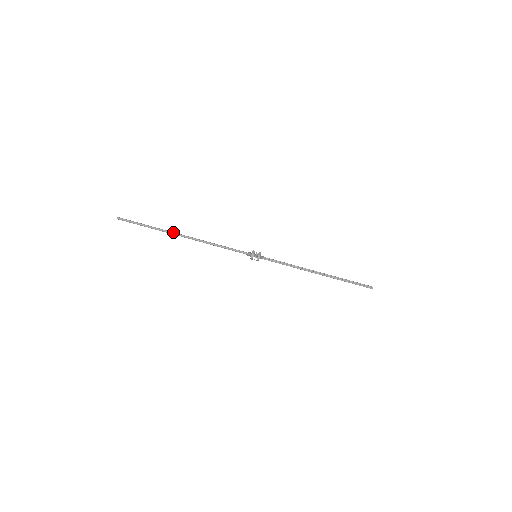
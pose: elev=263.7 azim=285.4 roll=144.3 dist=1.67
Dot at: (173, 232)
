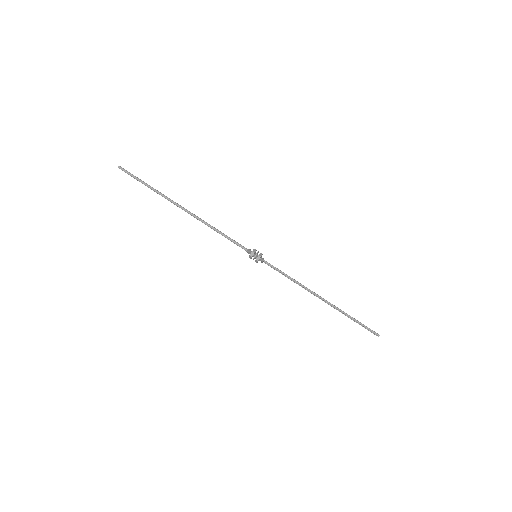
Dot at: occluded
